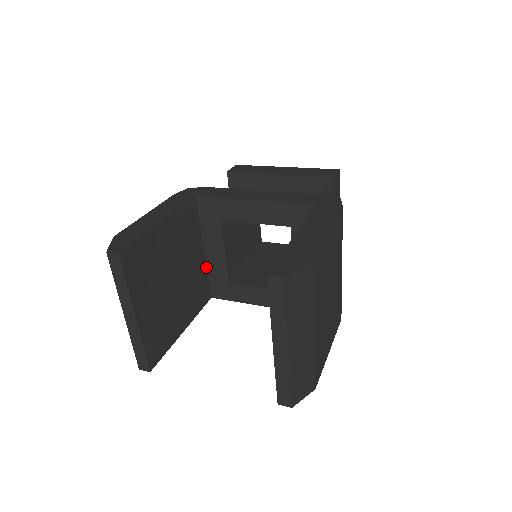
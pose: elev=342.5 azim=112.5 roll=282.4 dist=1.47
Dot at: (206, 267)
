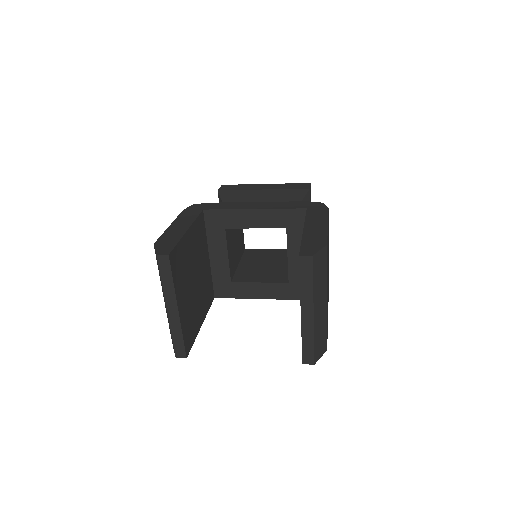
Dot at: (210, 271)
